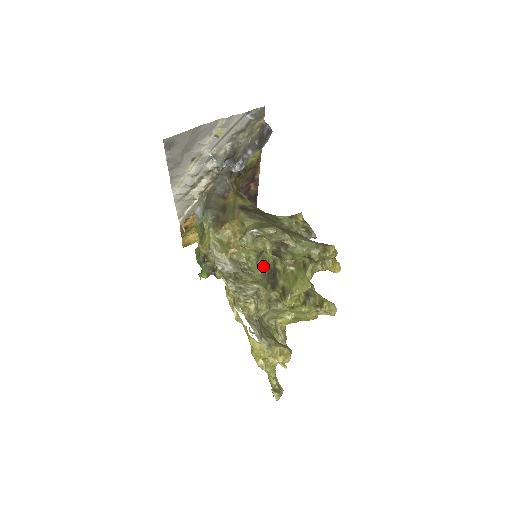
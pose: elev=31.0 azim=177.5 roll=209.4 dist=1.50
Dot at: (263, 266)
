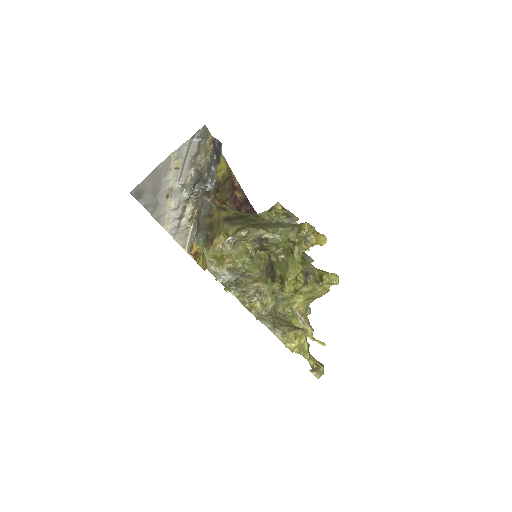
Dot at: (259, 264)
